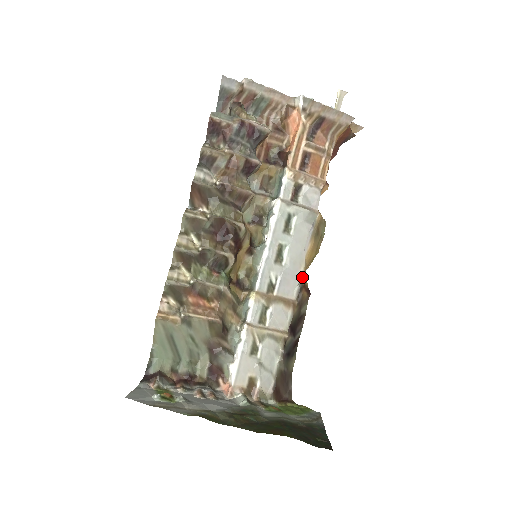
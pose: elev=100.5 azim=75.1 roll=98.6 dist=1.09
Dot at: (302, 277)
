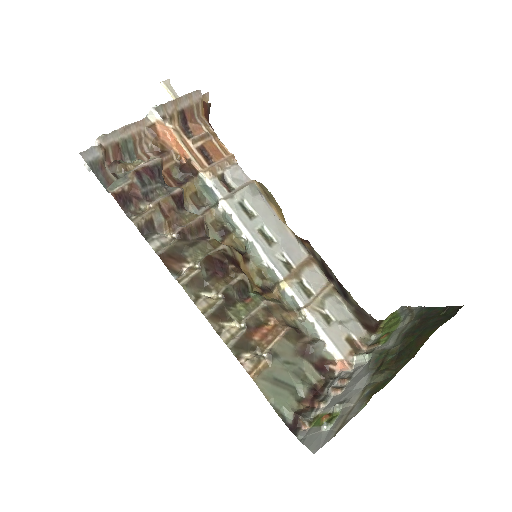
Dot at: (294, 236)
